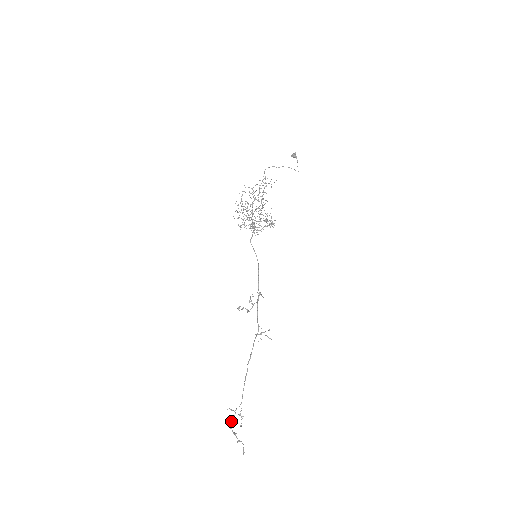
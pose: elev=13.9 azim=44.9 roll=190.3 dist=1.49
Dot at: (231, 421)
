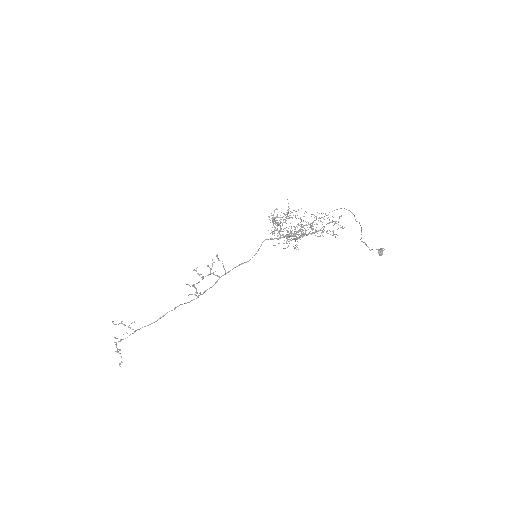
Dot at: (120, 339)
